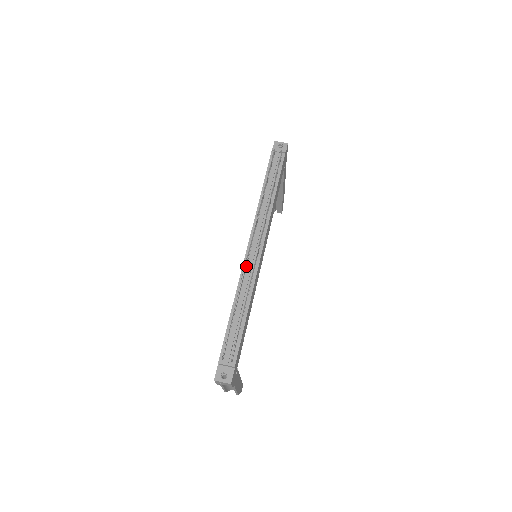
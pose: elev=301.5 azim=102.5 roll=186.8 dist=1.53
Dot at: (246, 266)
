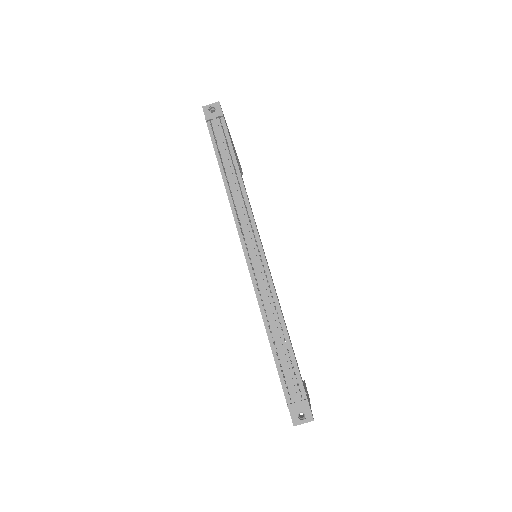
Dot at: (256, 280)
